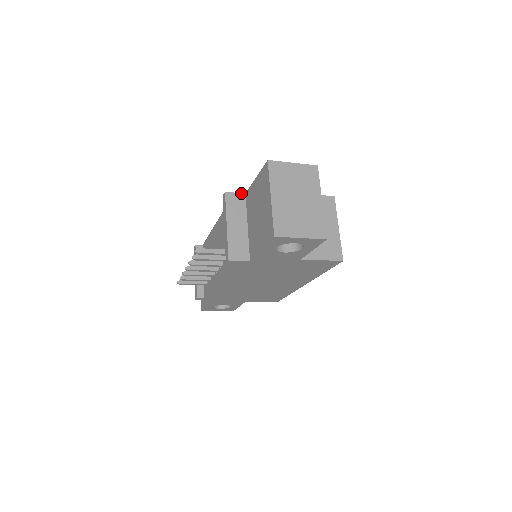
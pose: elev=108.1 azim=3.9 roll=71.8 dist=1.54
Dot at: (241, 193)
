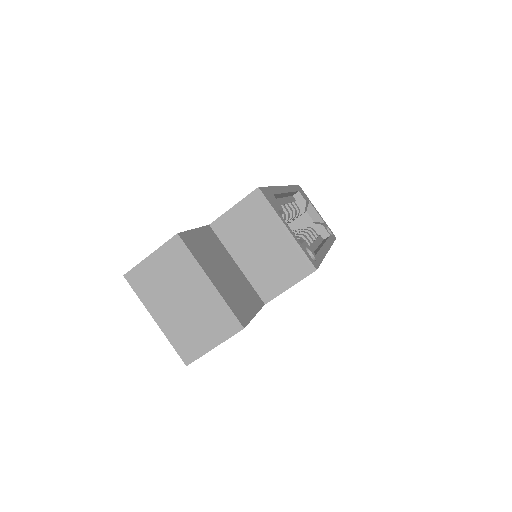
Dot at: occluded
